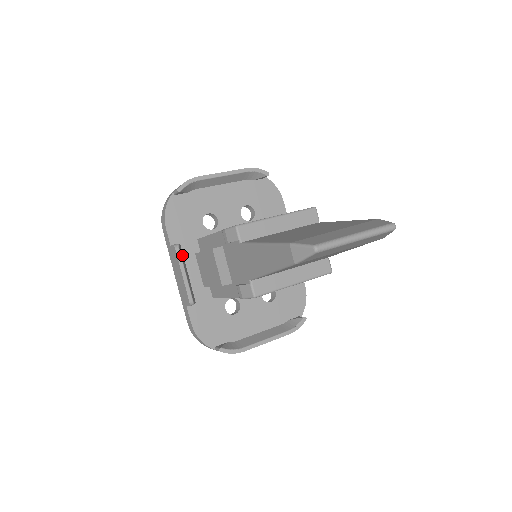
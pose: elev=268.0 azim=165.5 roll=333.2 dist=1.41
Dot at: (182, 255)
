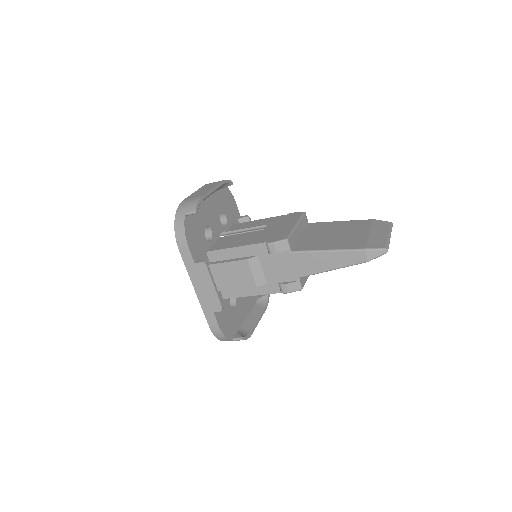
Dot at: occluded
